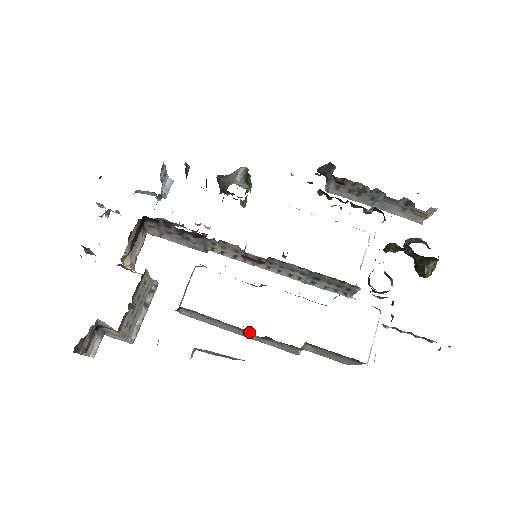
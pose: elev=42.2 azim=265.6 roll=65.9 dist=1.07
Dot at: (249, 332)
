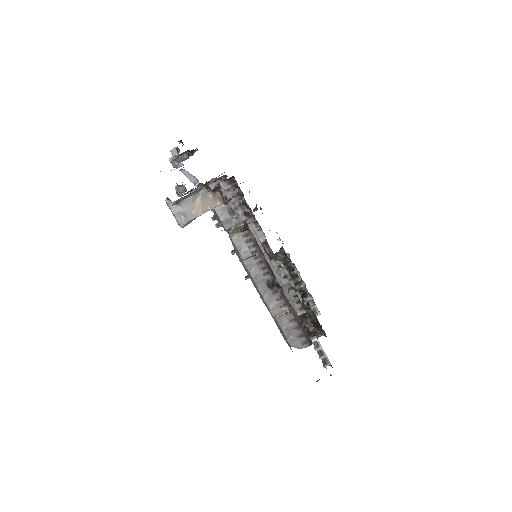
Dot at: (268, 278)
